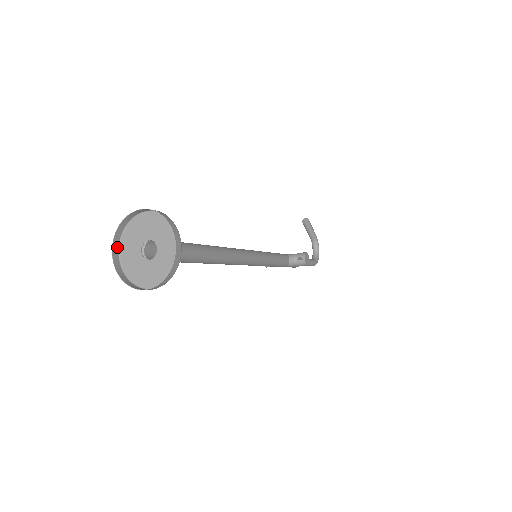
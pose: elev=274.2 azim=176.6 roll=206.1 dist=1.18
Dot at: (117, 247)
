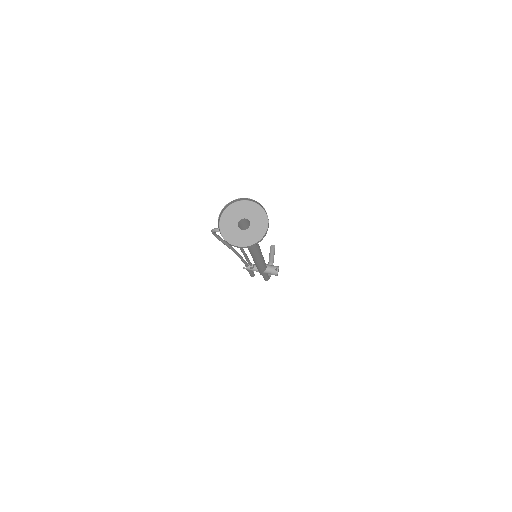
Dot at: (221, 215)
